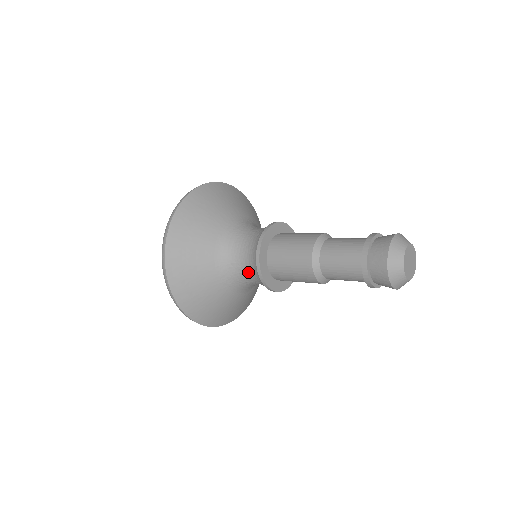
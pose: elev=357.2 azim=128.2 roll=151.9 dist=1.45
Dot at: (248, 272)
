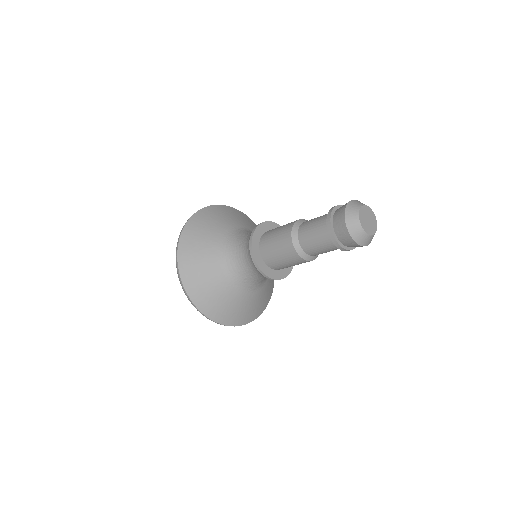
Dot at: (260, 277)
